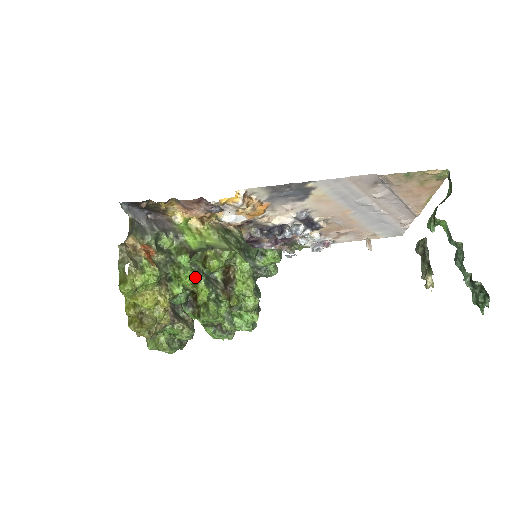
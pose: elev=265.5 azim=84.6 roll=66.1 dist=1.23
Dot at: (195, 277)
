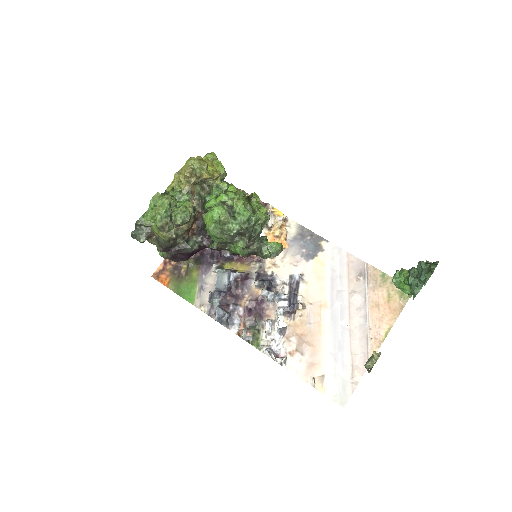
Dot at: occluded
